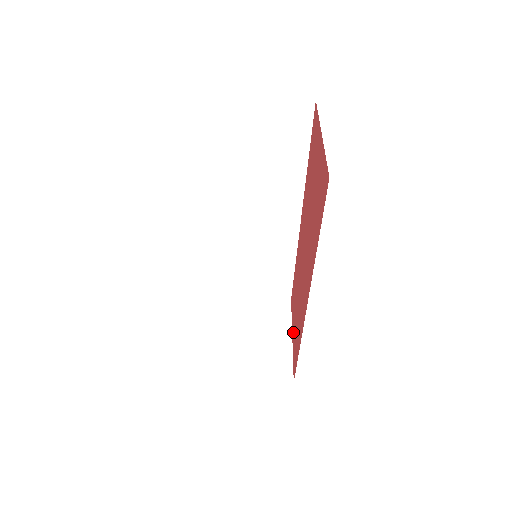
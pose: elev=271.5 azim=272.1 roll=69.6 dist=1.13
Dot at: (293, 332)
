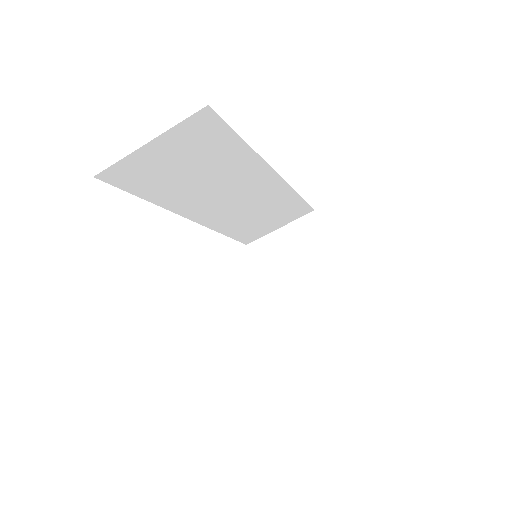
Dot at: occluded
